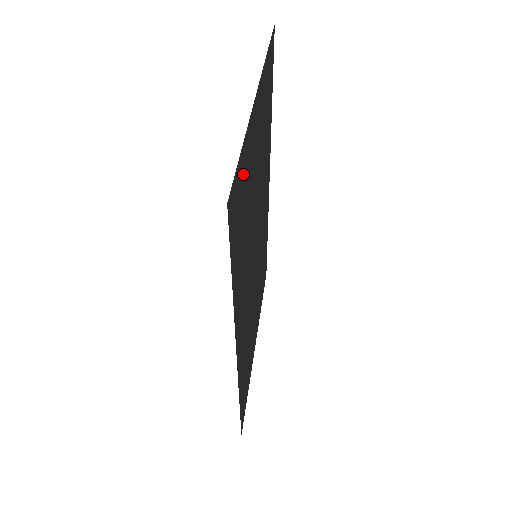
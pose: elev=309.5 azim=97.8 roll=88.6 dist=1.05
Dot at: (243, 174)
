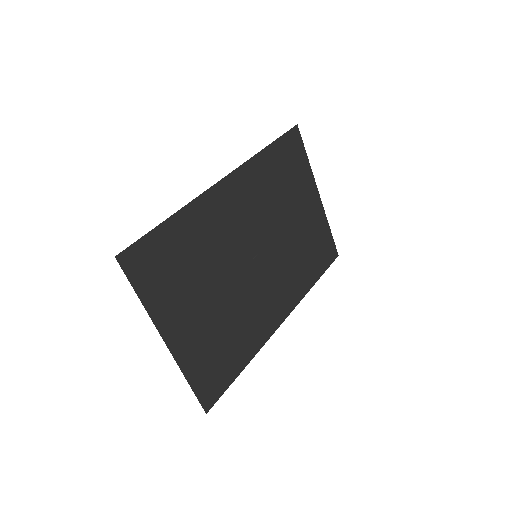
Dot at: (300, 164)
